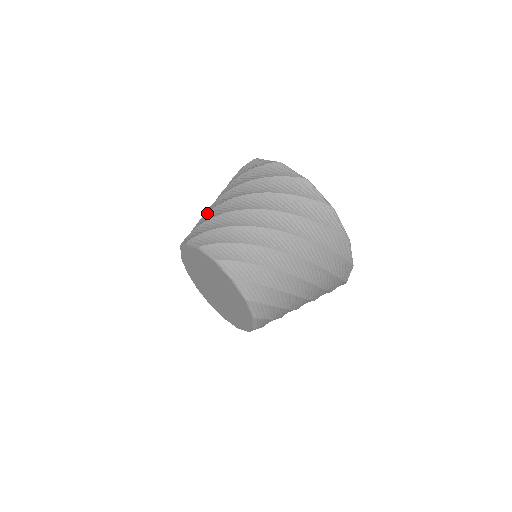
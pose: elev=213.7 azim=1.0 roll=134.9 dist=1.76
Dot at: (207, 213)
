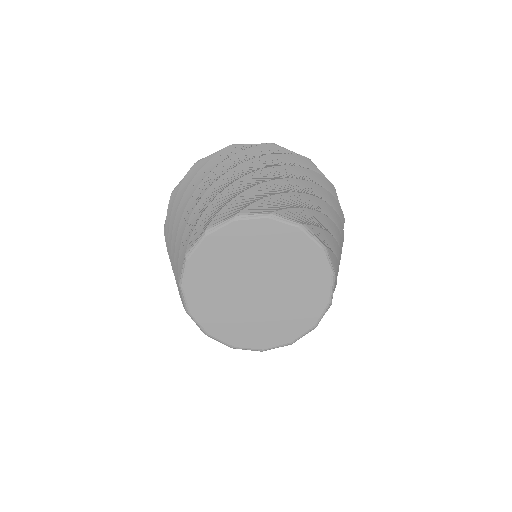
Dot at: (173, 271)
